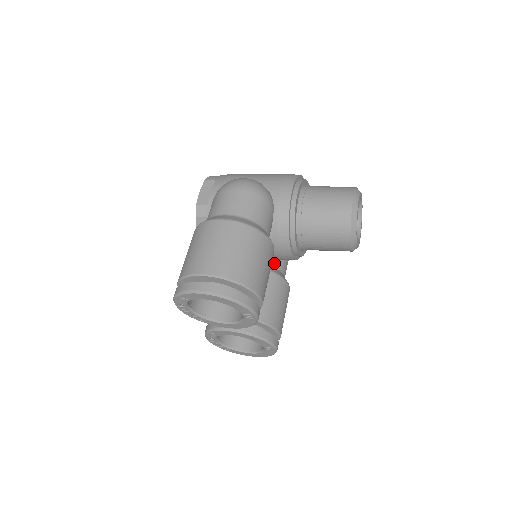
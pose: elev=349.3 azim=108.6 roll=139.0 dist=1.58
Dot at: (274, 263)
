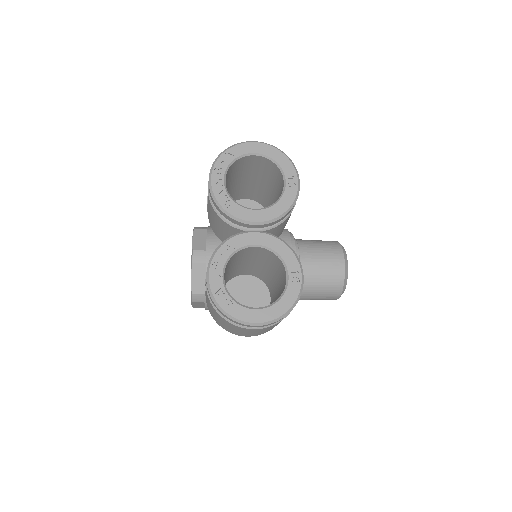
Dot at: occluded
